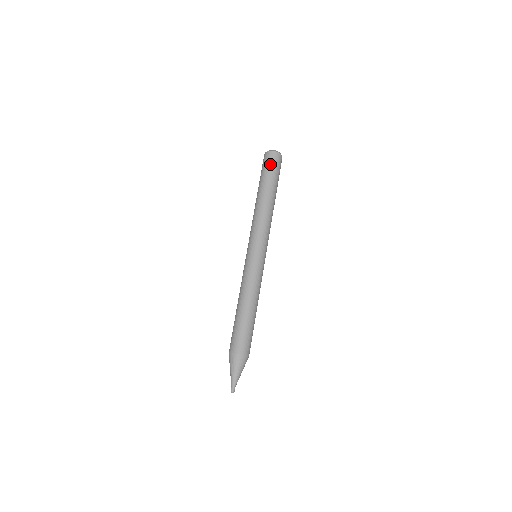
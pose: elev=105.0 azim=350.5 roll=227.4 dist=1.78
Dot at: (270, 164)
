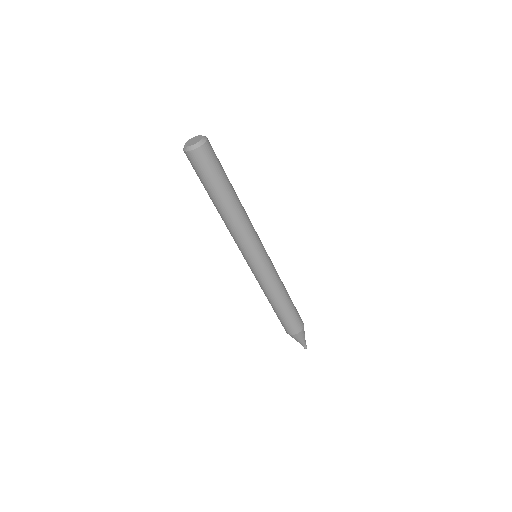
Dot at: (207, 166)
